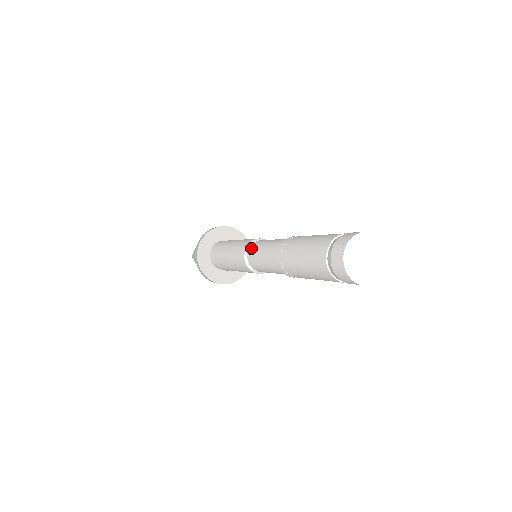
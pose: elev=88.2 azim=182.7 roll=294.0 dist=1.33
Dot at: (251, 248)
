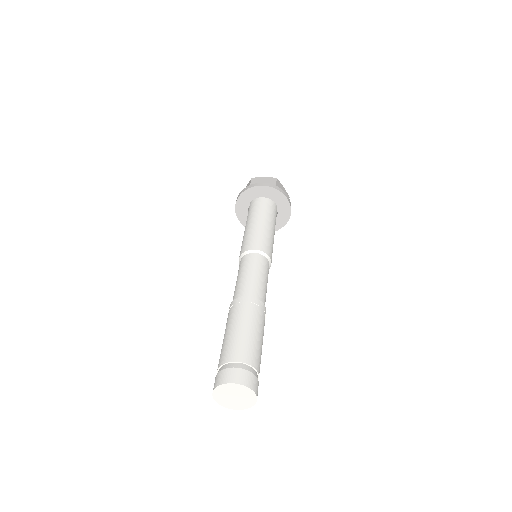
Dot at: (241, 261)
